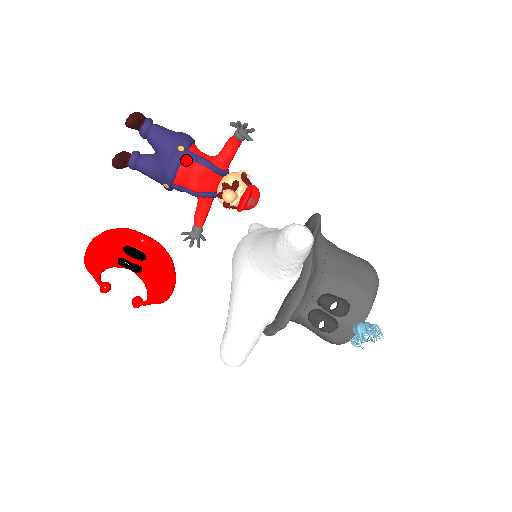
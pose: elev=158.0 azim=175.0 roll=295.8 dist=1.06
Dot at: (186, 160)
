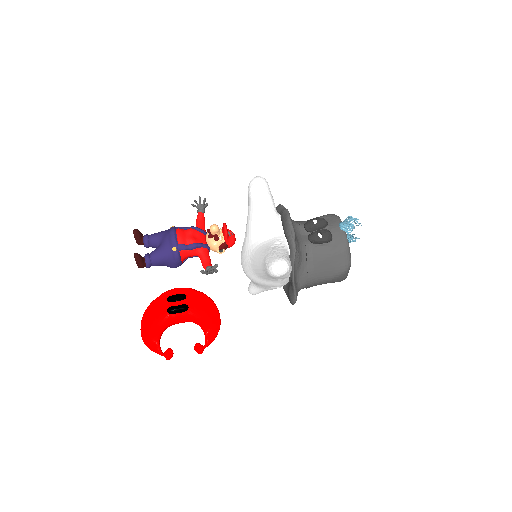
Dot at: (178, 229)
